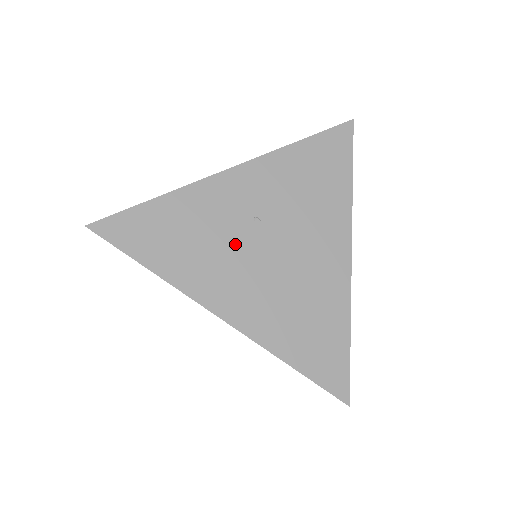
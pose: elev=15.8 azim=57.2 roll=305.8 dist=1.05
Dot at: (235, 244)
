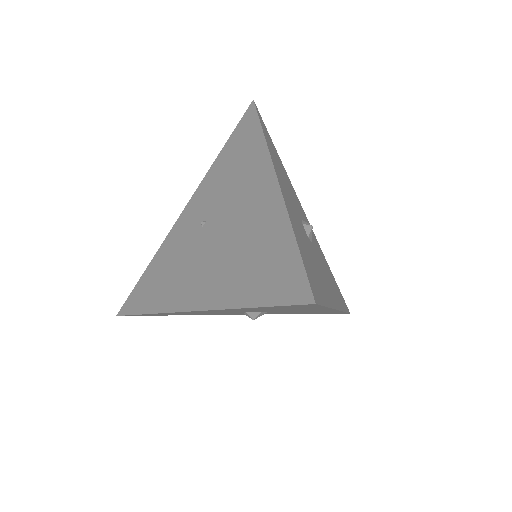
Dot at: (192, 252)
